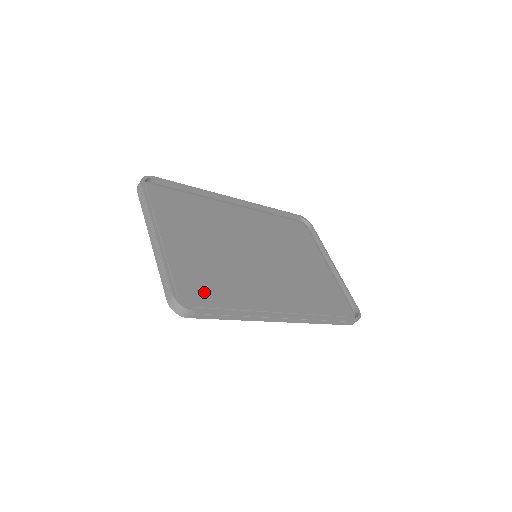
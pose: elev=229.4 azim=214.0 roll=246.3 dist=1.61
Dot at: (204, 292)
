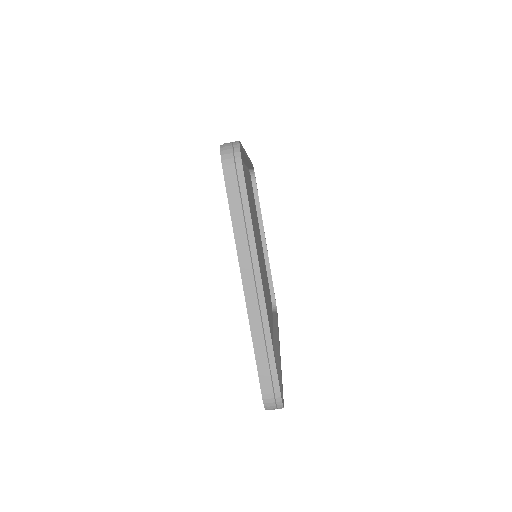
Dot at: occluded
